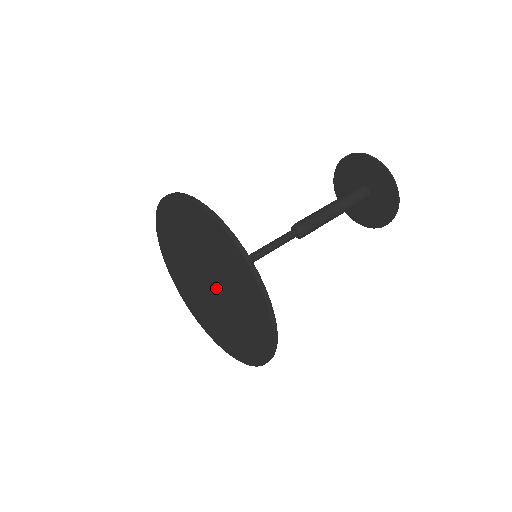
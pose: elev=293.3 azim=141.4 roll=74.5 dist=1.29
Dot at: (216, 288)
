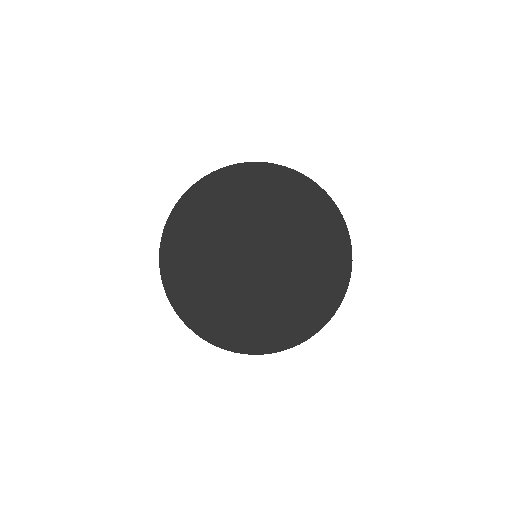
Dot at: (266, 251)
